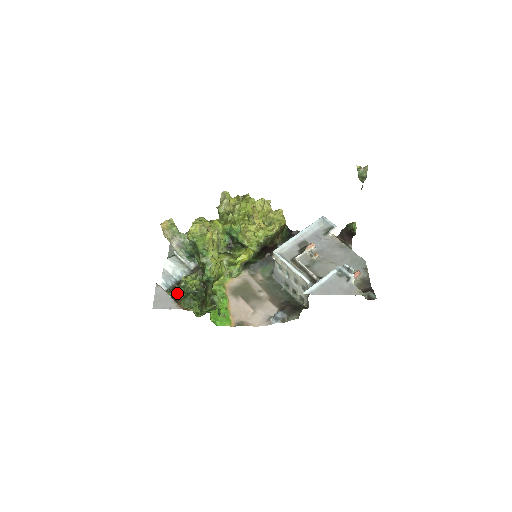
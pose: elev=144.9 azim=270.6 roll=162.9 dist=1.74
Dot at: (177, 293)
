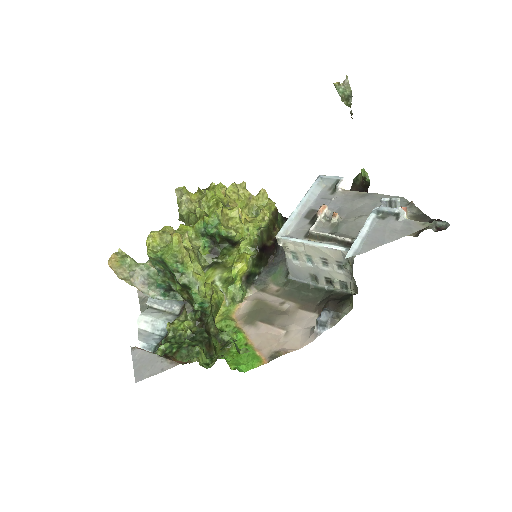
Dot at: (166, 348)
